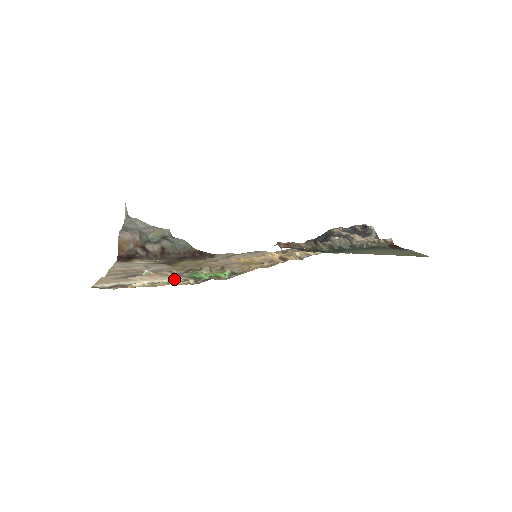
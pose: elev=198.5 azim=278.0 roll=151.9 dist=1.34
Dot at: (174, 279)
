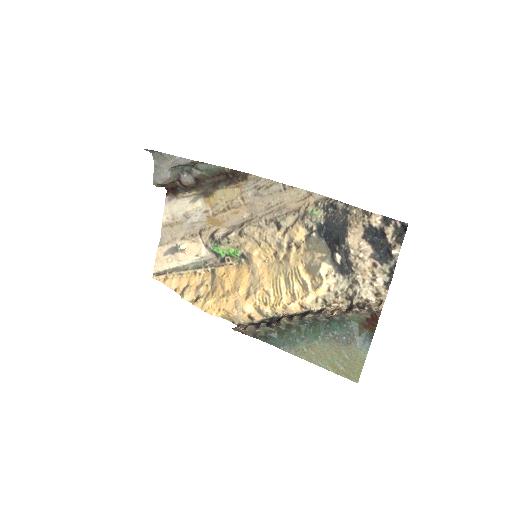
Dot at: (200, 258)
